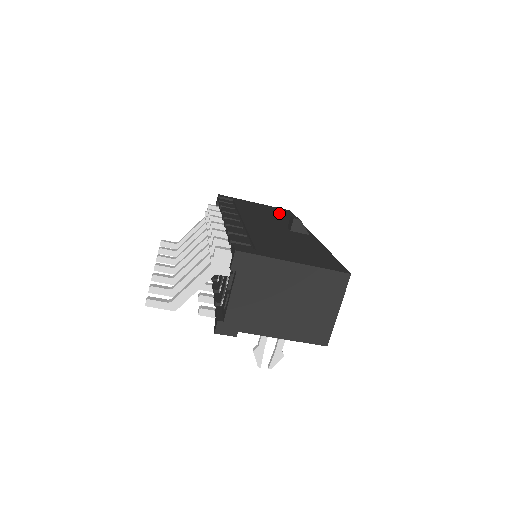
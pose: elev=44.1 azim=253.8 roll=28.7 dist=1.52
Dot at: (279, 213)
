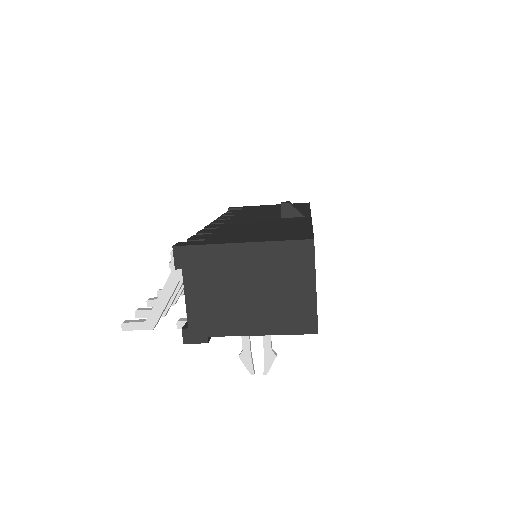
Dot at: occluded
